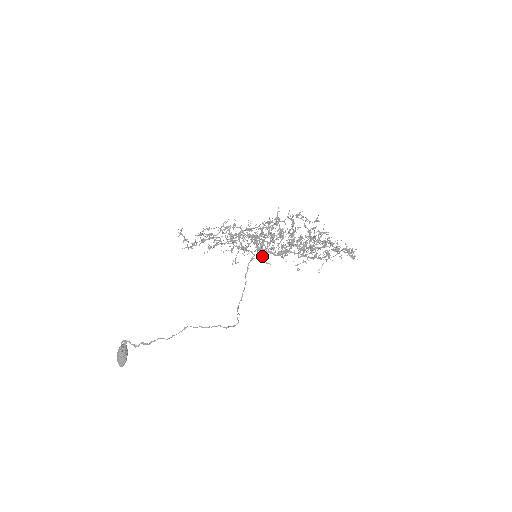
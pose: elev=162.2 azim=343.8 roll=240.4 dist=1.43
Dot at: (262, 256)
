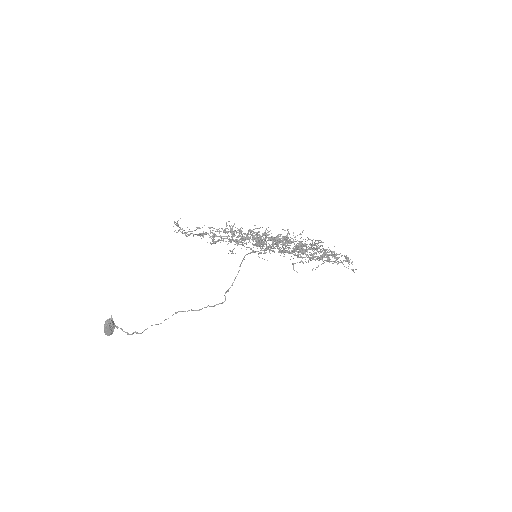
Dot at: occluded
